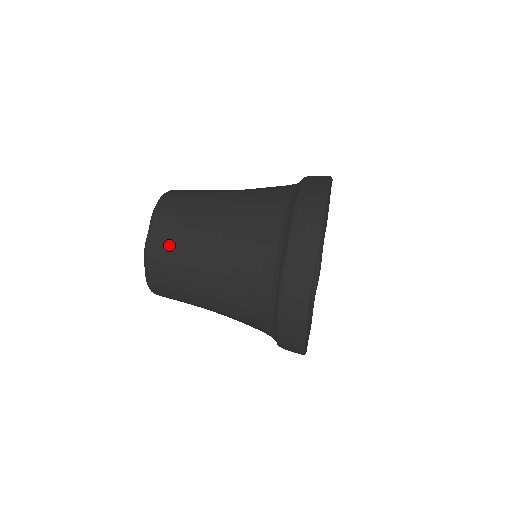
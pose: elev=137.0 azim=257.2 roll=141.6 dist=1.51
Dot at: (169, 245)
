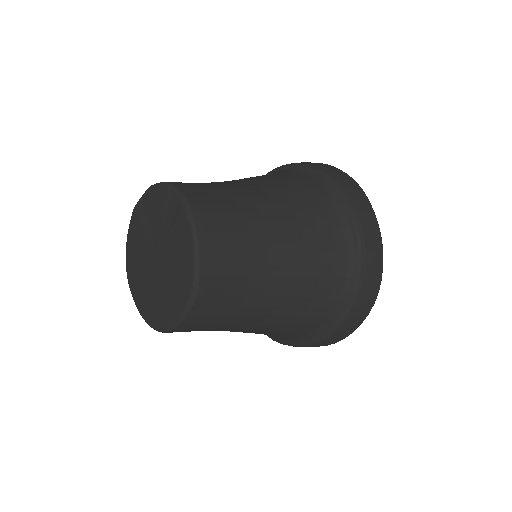
Dot at: (217, 202)
